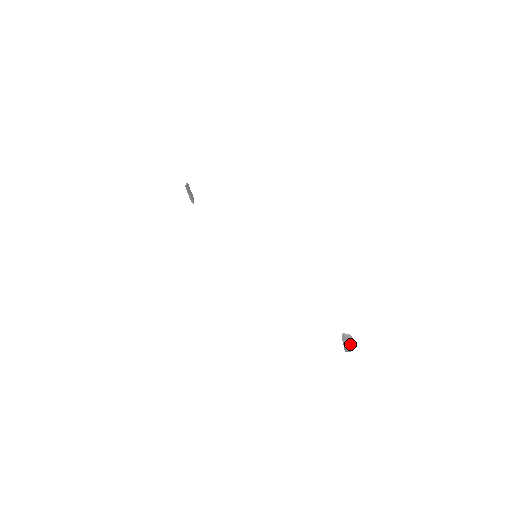
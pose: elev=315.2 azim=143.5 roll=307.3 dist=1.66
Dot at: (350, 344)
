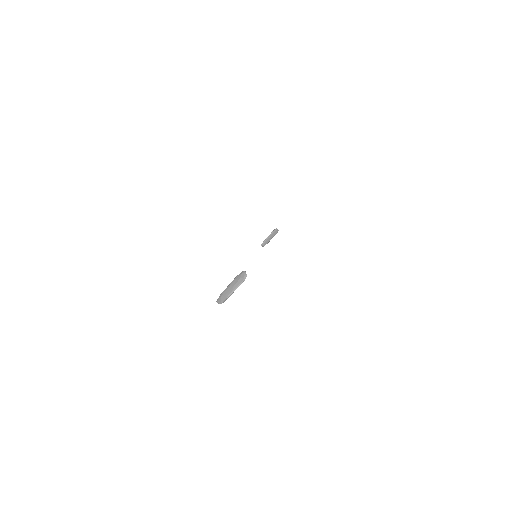
Dot at: (233, 289)
